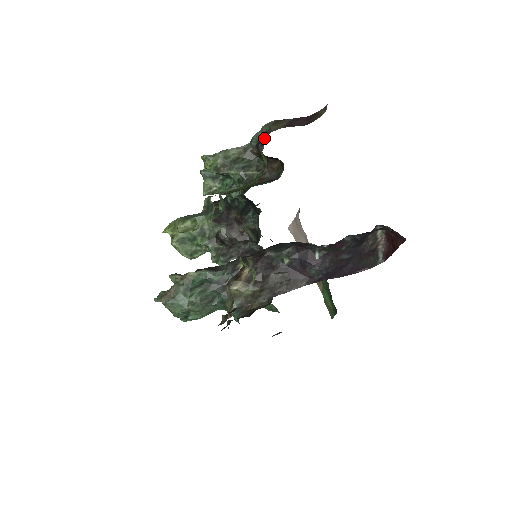
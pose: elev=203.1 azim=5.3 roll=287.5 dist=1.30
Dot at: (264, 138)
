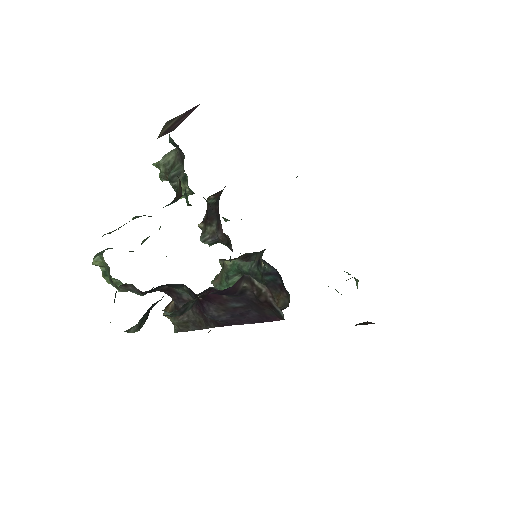
Dot at: occluded
